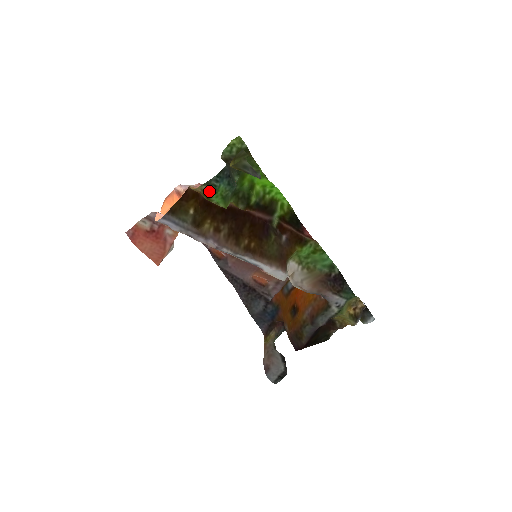
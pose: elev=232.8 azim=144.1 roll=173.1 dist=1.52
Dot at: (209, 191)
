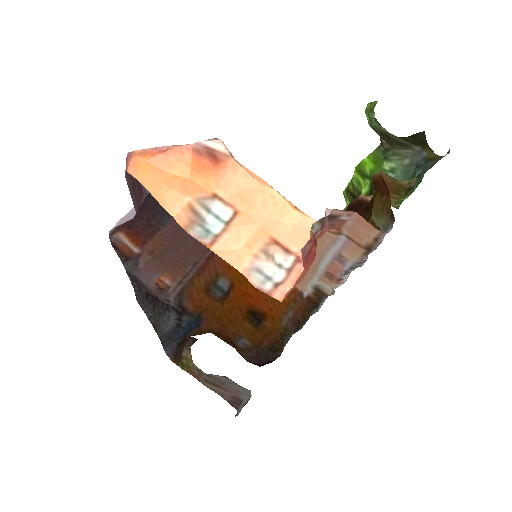
Dot at: (414, 186)
